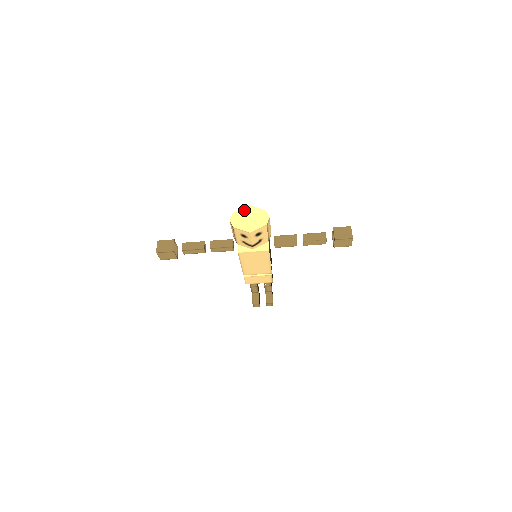
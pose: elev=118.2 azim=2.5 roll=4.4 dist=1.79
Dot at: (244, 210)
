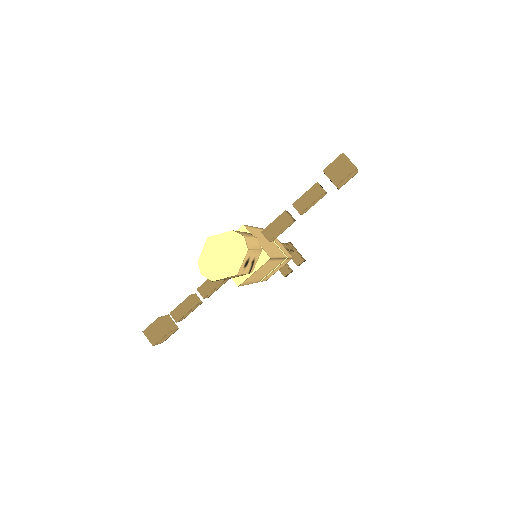
Dot at: (207, 249)
